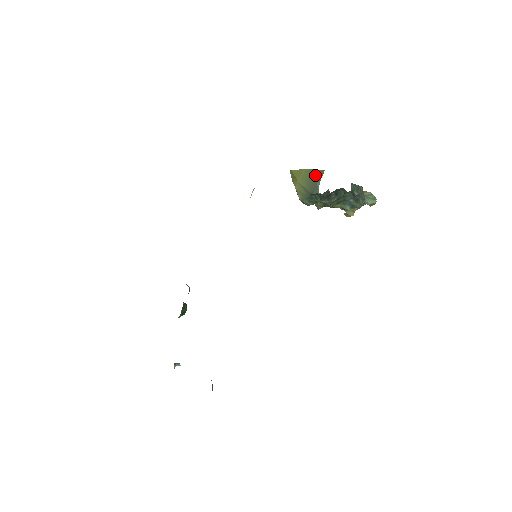
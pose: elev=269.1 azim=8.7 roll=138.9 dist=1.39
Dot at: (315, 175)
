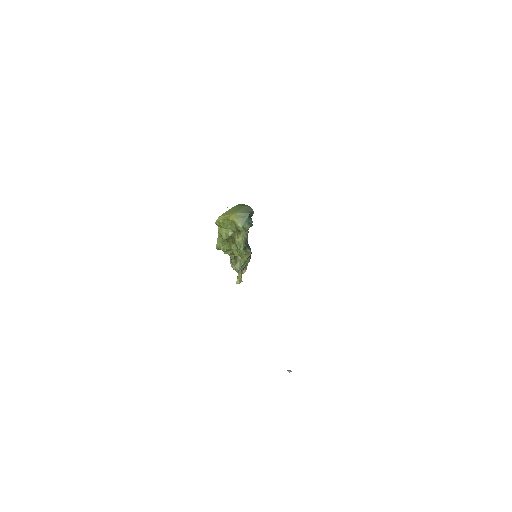
Dot at: (241, 205)
